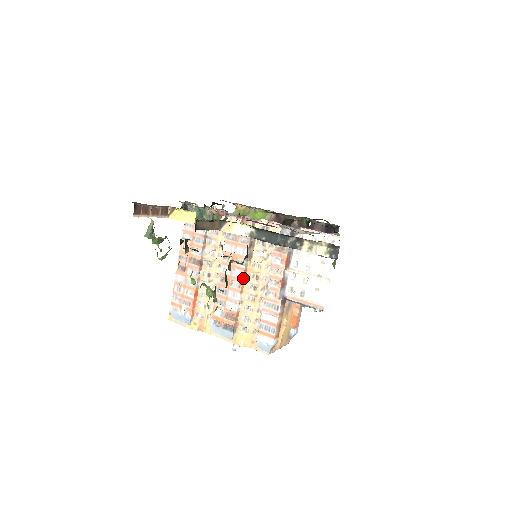
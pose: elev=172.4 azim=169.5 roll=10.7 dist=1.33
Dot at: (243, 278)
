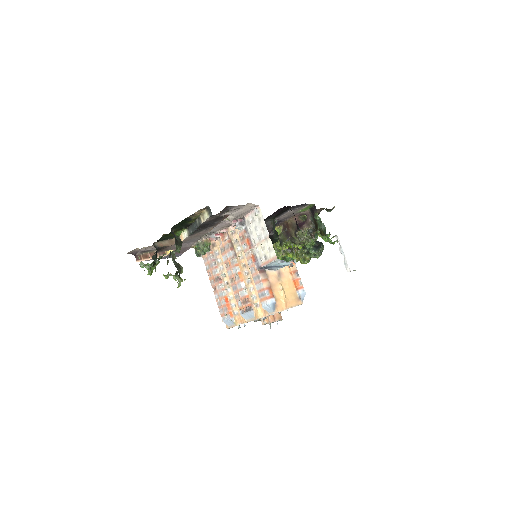
Dot at: (238, 271)
